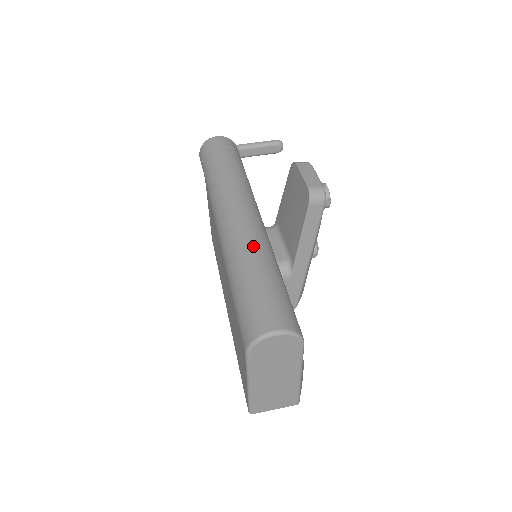
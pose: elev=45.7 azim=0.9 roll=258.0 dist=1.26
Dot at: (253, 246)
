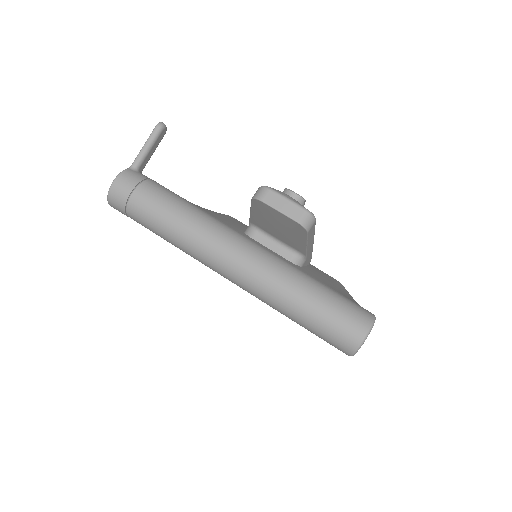
Dot at: (280, 282)
